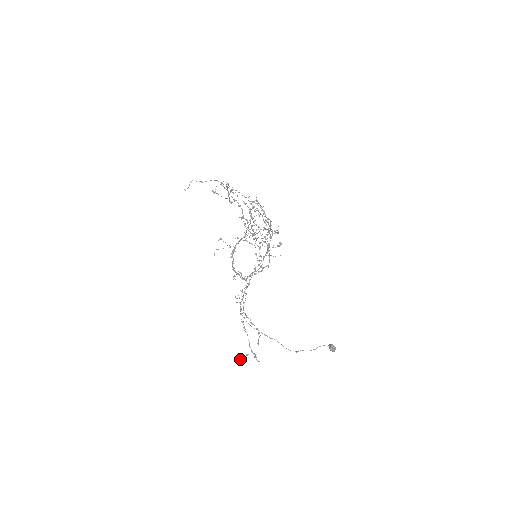
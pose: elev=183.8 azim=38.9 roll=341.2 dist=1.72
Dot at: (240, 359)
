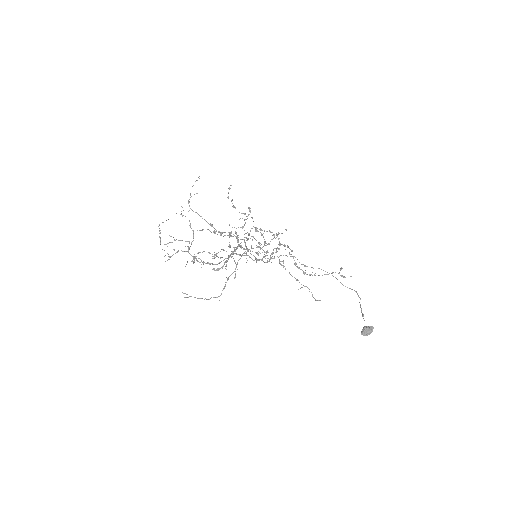
Dot at: occluded
